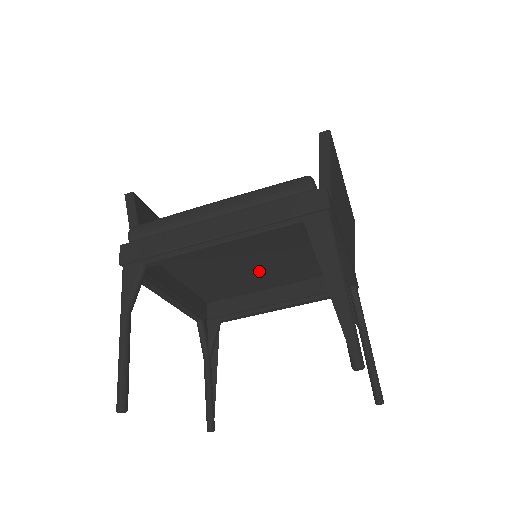
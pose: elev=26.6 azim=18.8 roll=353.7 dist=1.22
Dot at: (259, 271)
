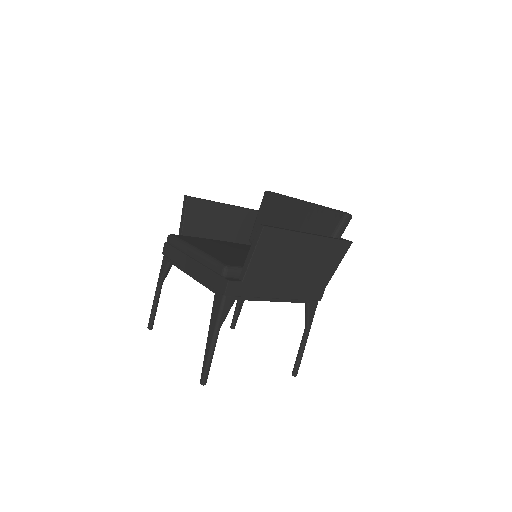
Dot at: occluded
